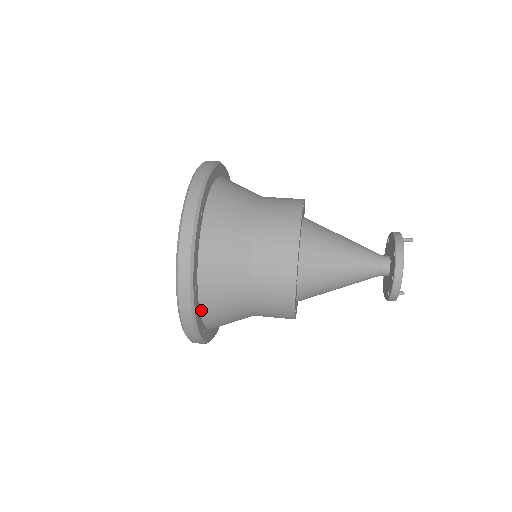
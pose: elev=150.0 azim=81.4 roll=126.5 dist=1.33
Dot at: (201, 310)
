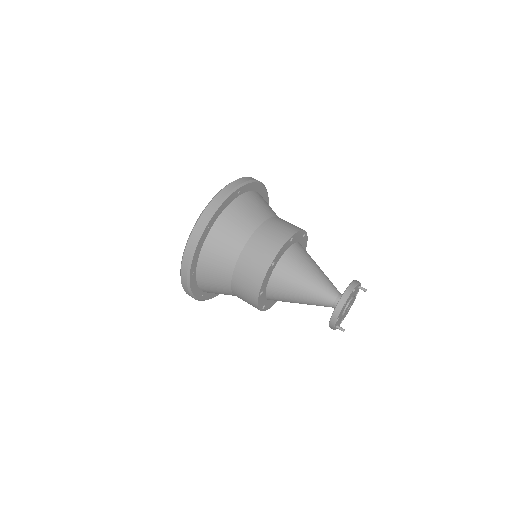
Dot at: (202, 250)
